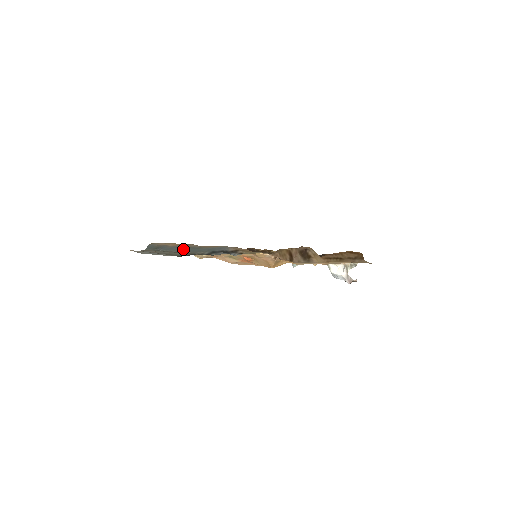
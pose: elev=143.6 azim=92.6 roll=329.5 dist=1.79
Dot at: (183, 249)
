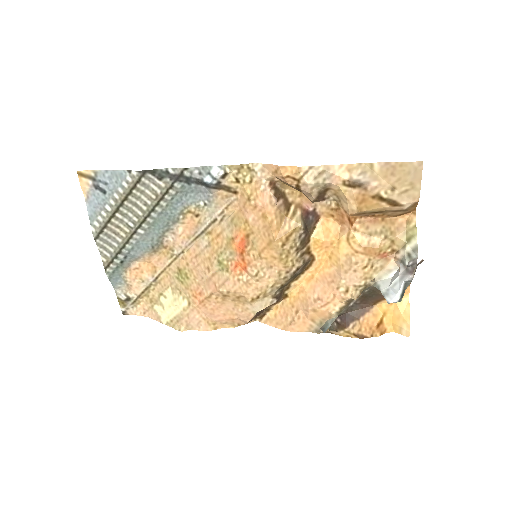
Dot at: (153, 230)
